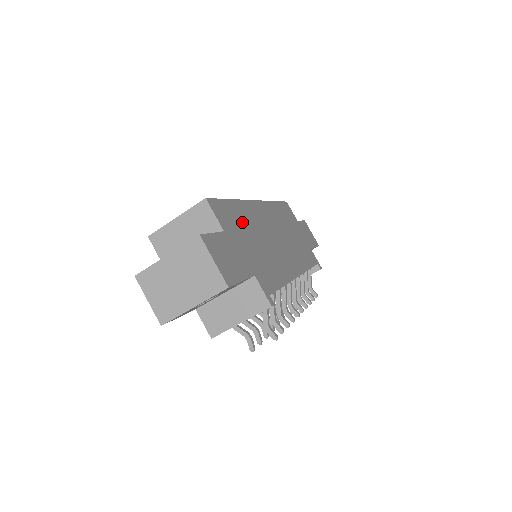
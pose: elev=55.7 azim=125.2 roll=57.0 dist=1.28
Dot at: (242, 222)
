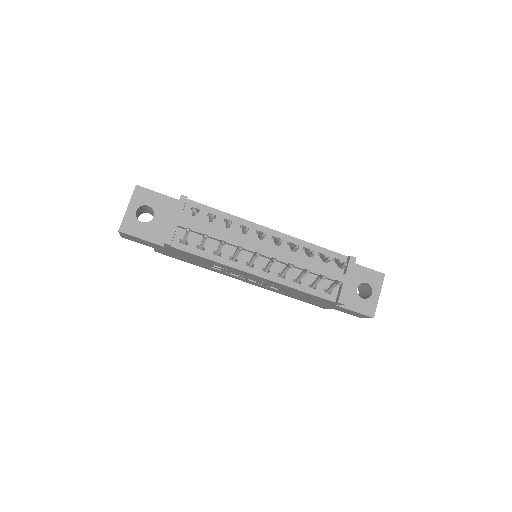
Dot at: occluded
